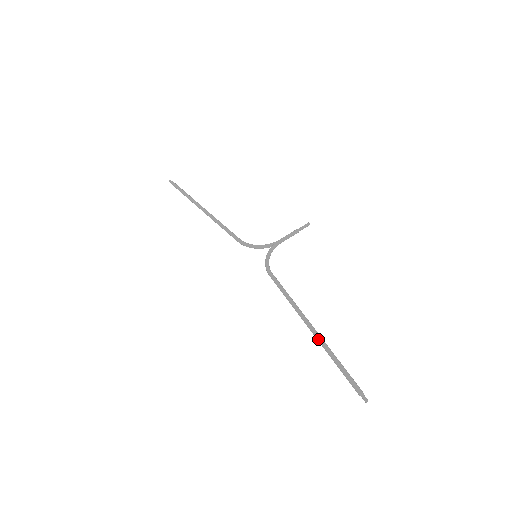
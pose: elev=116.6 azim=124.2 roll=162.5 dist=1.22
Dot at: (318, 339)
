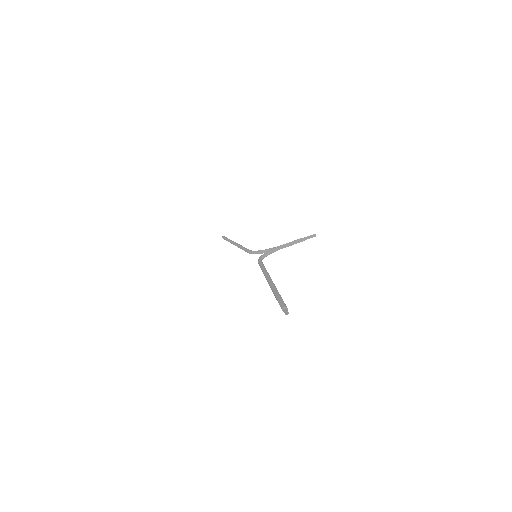
Dot at: (270, 285)
